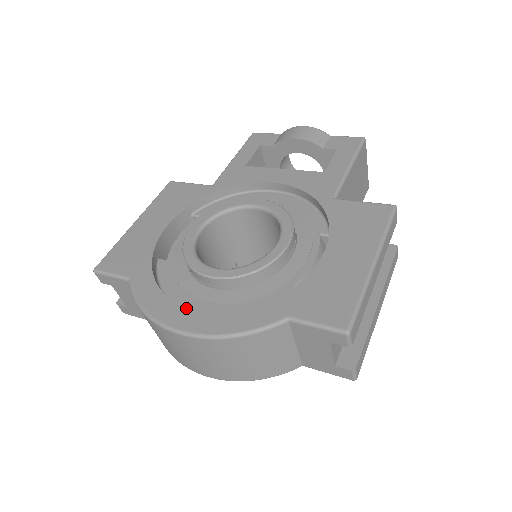
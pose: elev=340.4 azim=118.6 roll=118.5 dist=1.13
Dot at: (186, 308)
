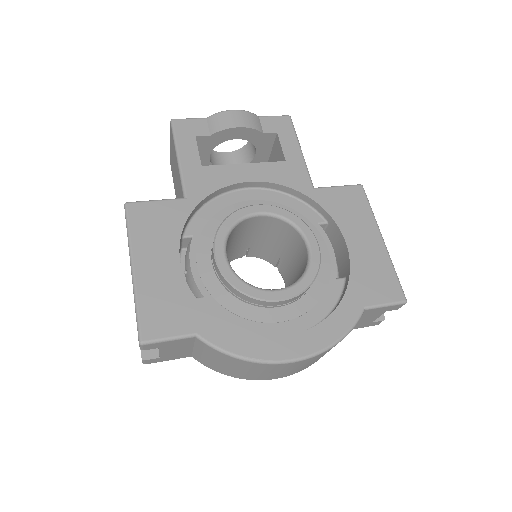
Dot at: (283, 337)
